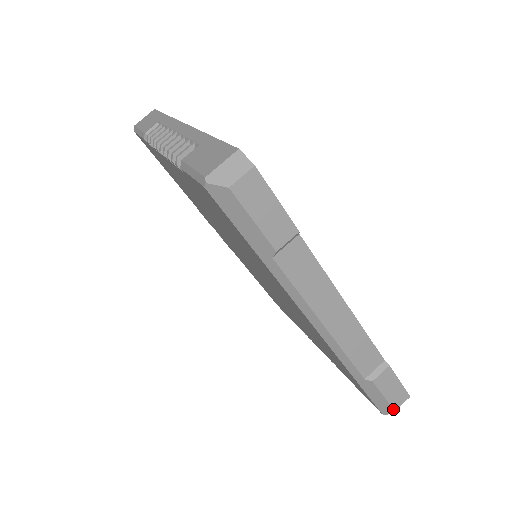
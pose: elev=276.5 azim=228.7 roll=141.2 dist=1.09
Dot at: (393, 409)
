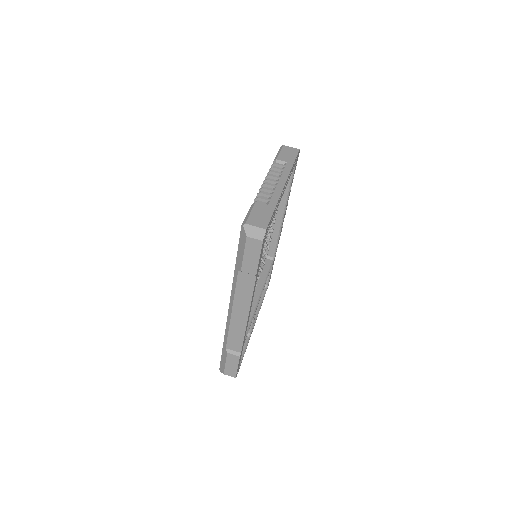
Dot at: (224, 373)
